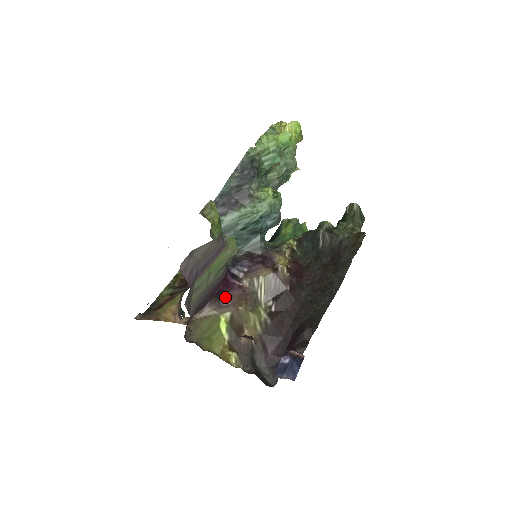
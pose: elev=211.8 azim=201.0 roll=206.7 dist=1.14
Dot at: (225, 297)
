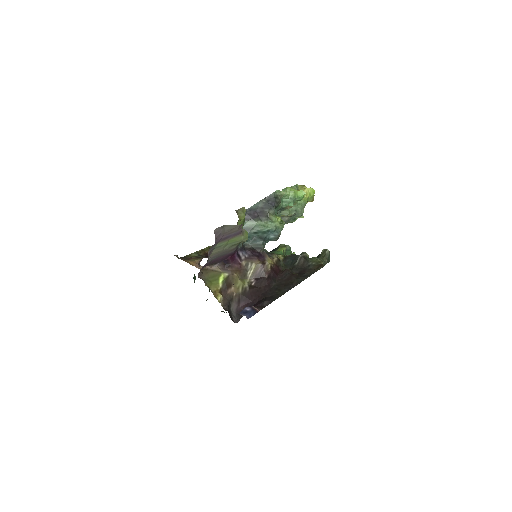
Dot at: (229, 265)
